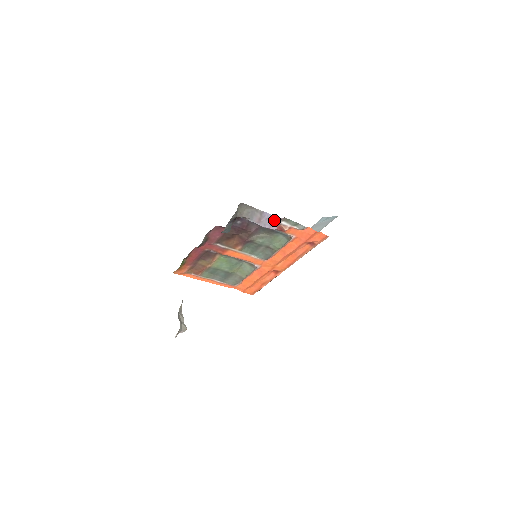
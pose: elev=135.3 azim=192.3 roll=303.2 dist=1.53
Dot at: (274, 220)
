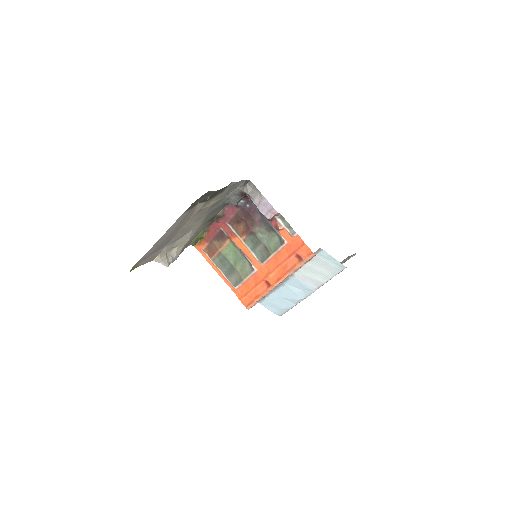
Dot at: (271, 210)
